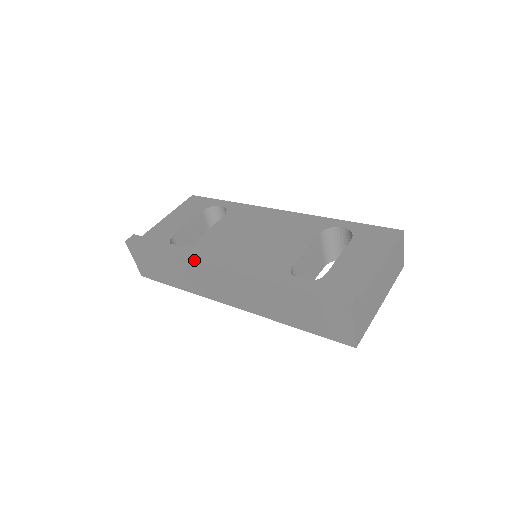
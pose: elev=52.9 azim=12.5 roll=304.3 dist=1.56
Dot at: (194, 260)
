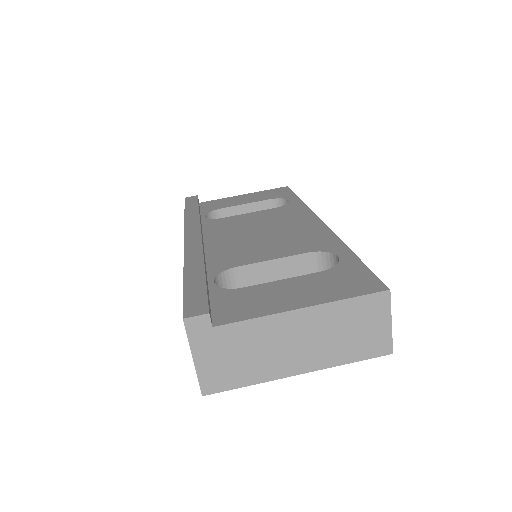
Dot at: (185, 225)
